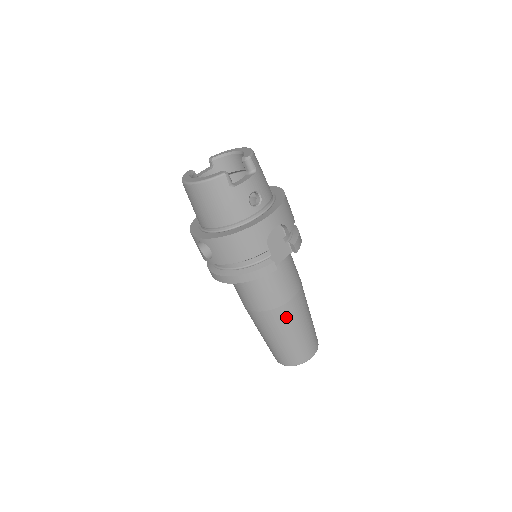
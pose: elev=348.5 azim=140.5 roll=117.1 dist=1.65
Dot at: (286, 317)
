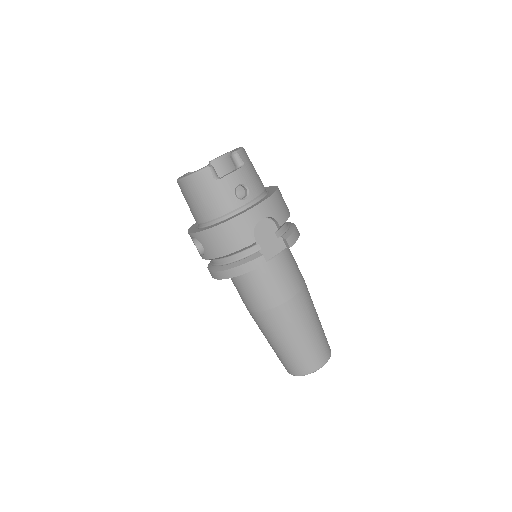
Dot at: (286, 318)
